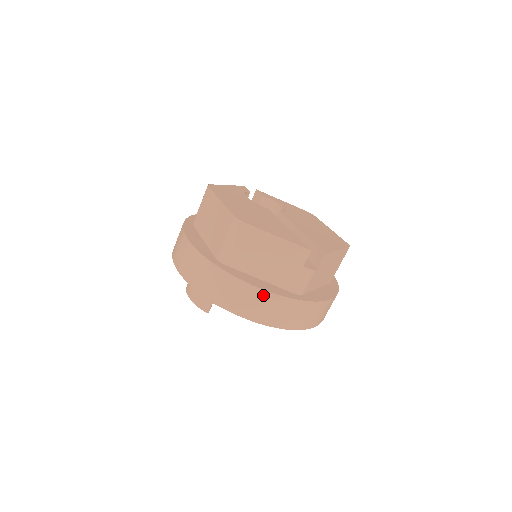
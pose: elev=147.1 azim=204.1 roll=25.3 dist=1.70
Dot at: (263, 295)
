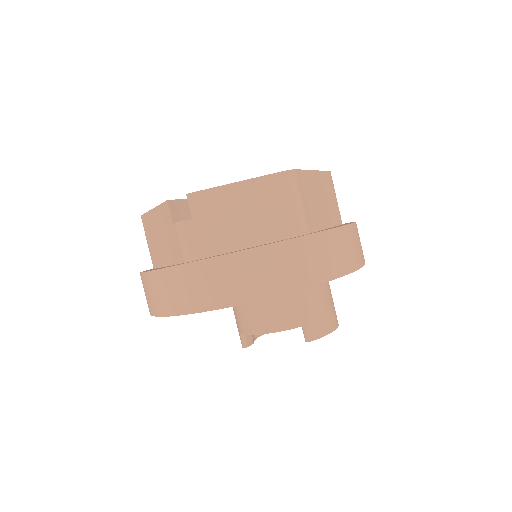
Dot at: (149, 278)
